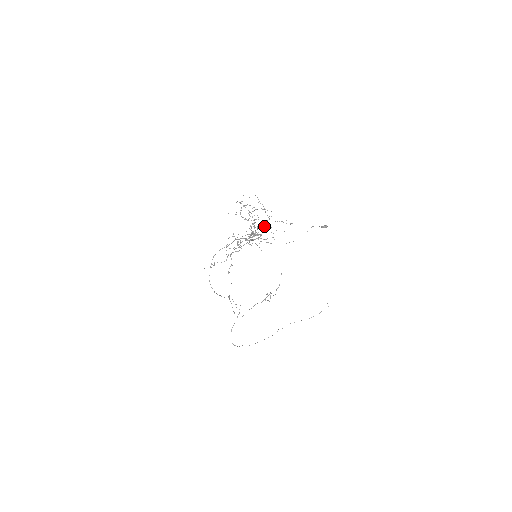
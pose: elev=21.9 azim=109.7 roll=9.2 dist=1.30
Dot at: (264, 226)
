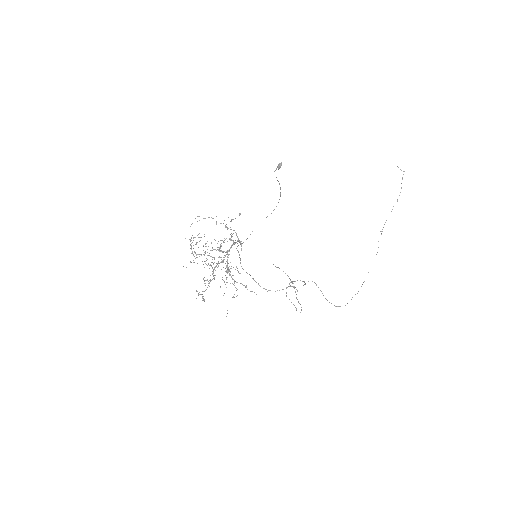
Dot at: (223, 242)
